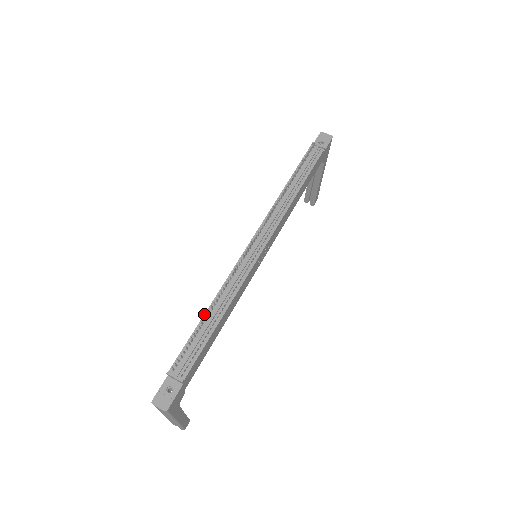
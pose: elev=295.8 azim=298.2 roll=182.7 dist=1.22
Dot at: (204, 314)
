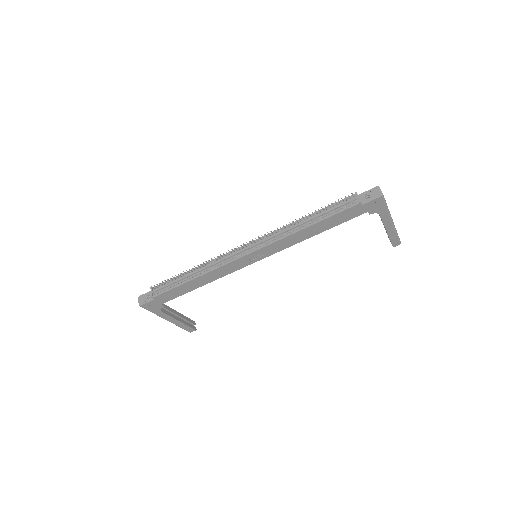
Dot at: (189, 270)
